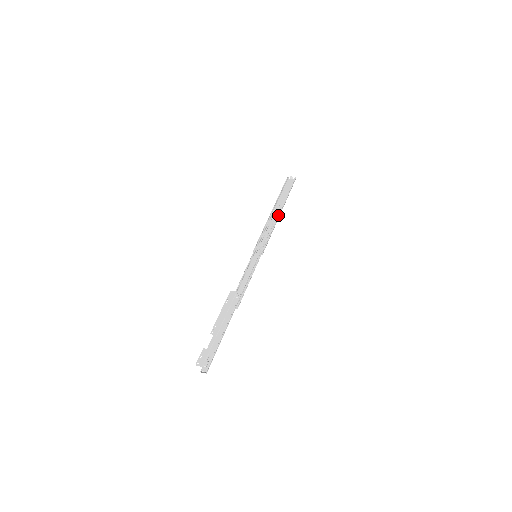
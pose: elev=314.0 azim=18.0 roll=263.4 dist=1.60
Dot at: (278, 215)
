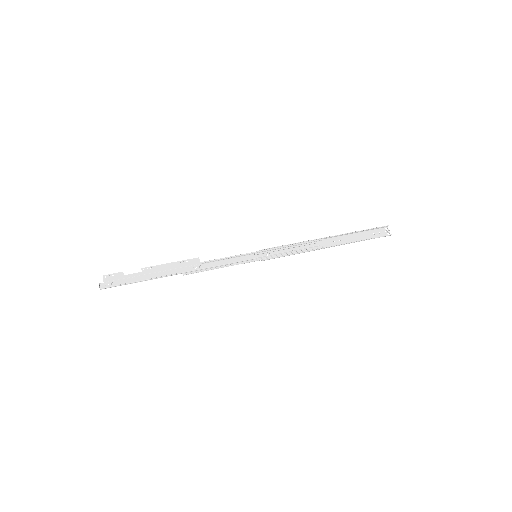
Dot at: (324, 247)
